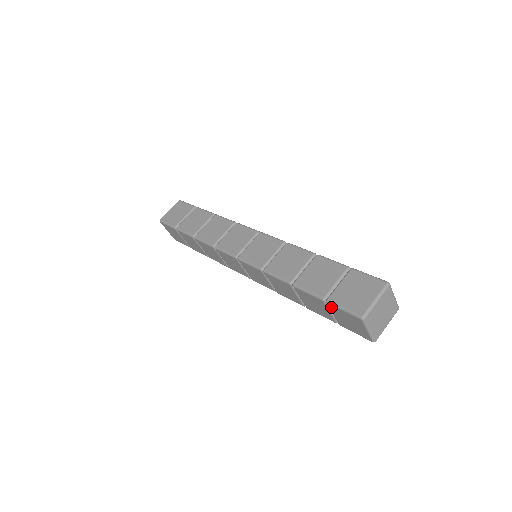
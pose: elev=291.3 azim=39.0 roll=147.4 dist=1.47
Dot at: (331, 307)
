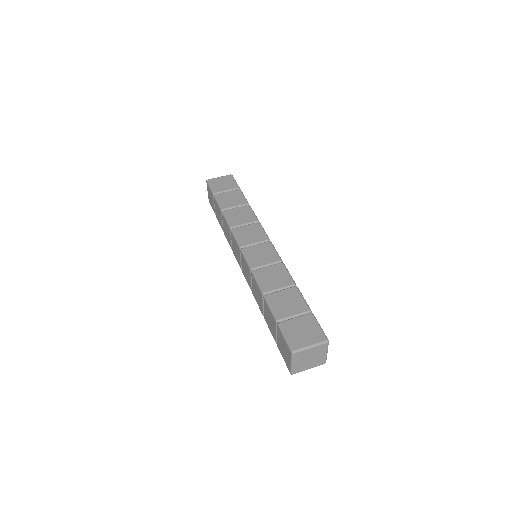
Dot at: (278, 330)
